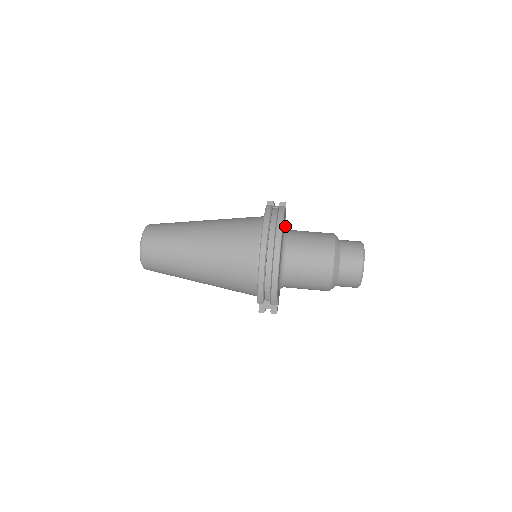
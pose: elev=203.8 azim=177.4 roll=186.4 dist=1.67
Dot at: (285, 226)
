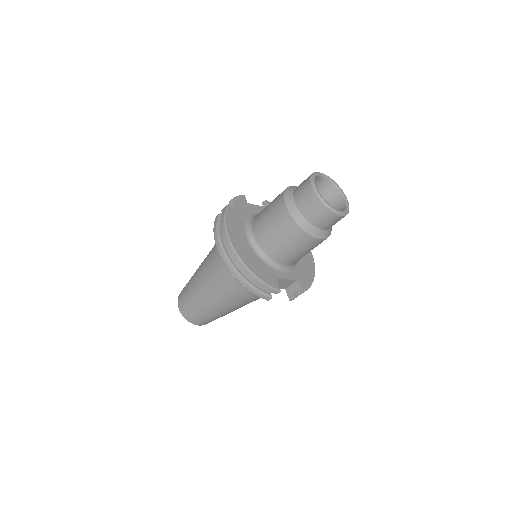
Dot at: occluded
